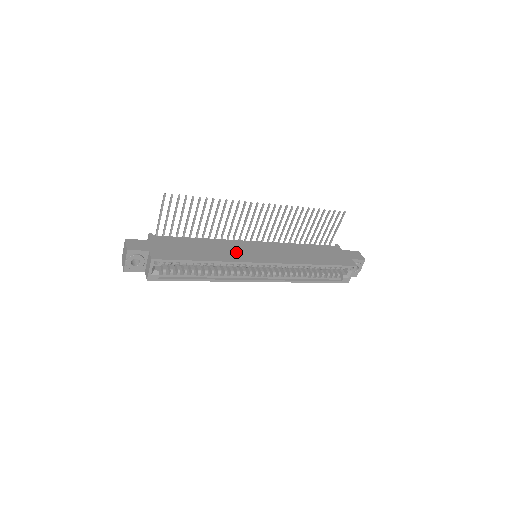
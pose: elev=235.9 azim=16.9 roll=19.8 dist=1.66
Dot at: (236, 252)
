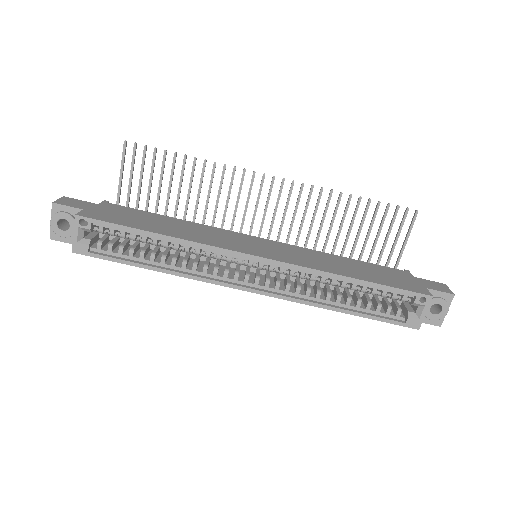
Dot at: (218, 238)
